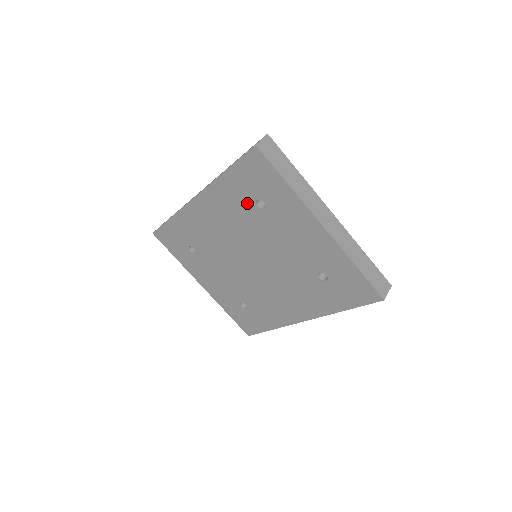
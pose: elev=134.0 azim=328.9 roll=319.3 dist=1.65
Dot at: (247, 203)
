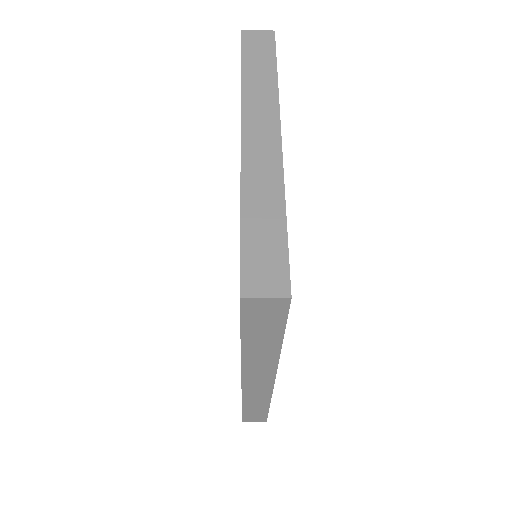
Dot at: occluded
